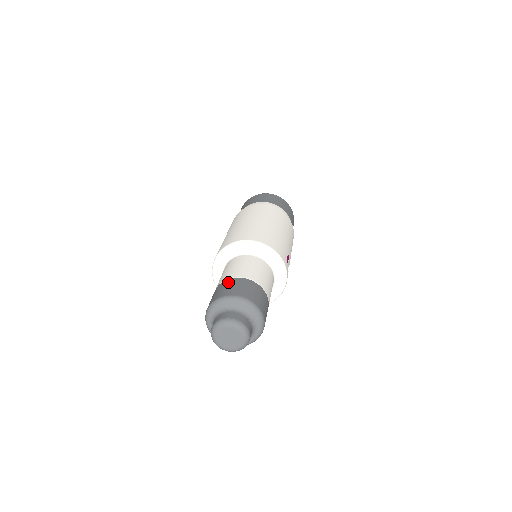
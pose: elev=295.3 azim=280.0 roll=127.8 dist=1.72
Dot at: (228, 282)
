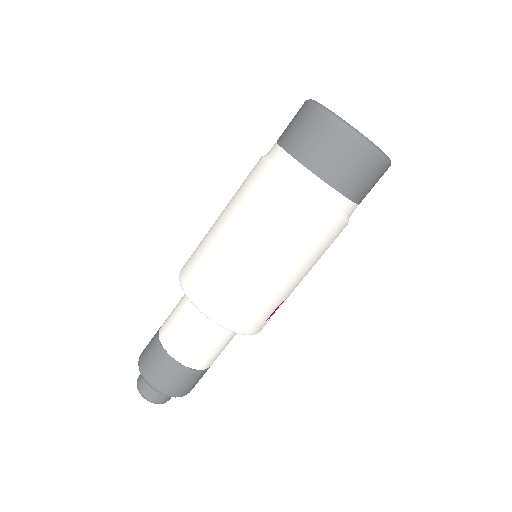
Dot at: (160, 356)
